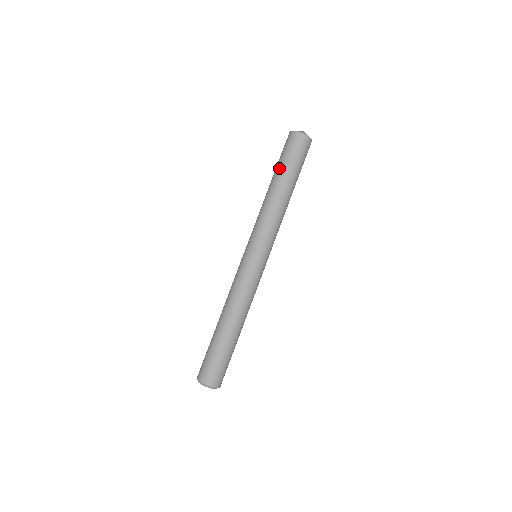
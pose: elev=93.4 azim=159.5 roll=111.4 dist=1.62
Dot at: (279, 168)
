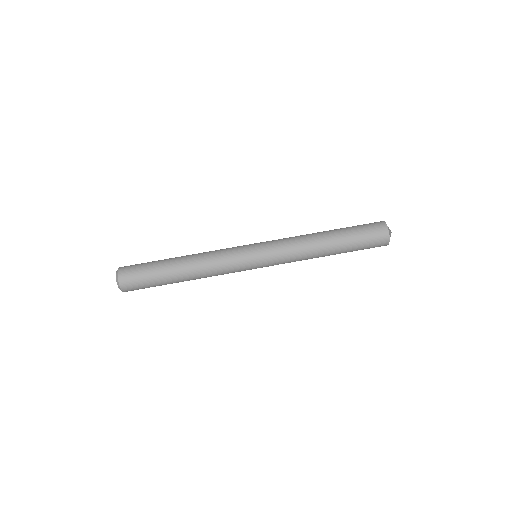
Dot at: (343, 228)
